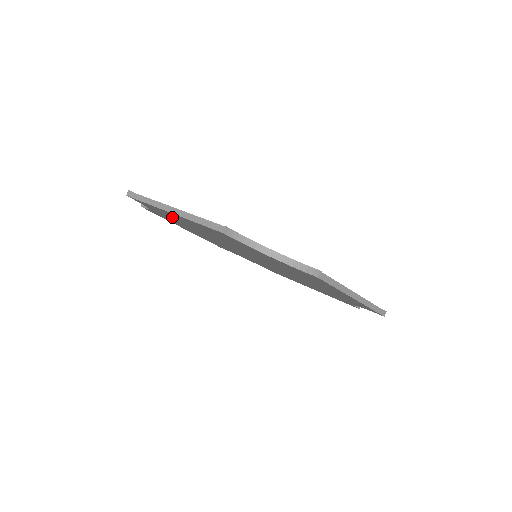
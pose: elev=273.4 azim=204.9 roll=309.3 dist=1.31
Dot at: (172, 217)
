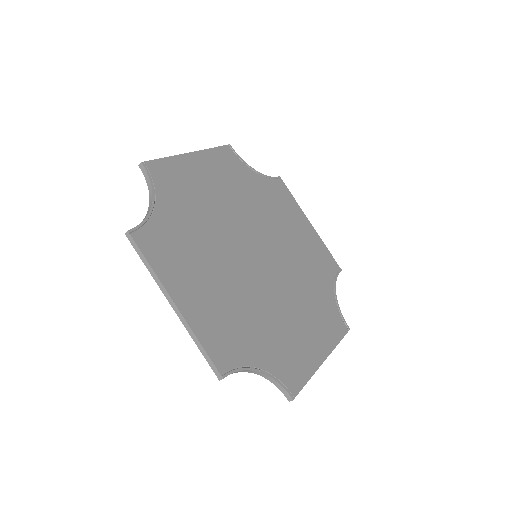
Dot at: (175, 252)
